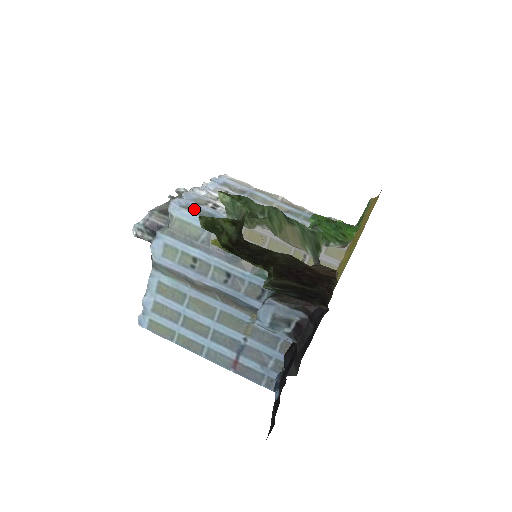
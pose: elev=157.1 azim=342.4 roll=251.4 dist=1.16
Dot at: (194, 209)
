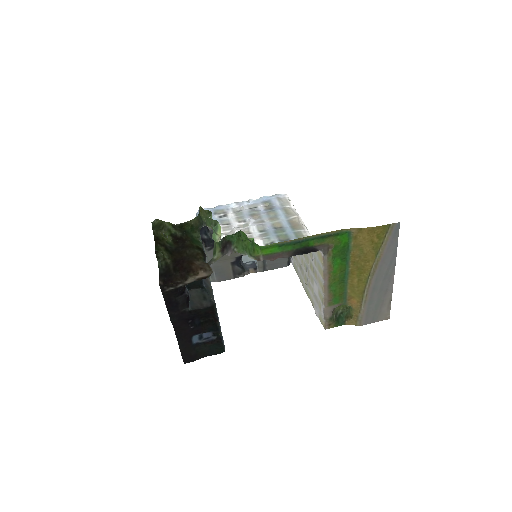
Dot at: occluded
